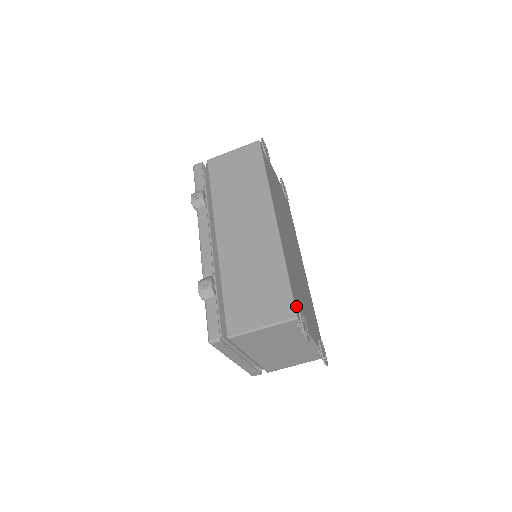
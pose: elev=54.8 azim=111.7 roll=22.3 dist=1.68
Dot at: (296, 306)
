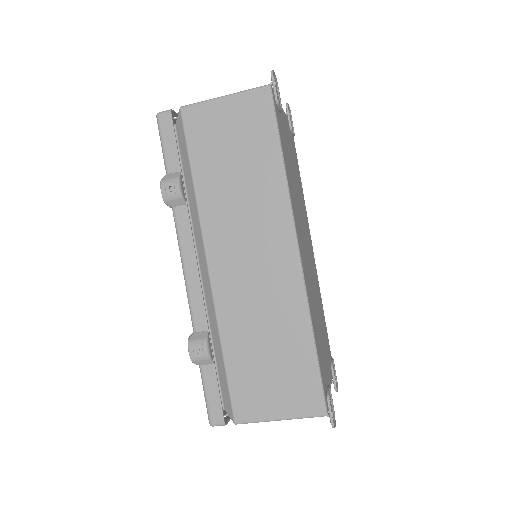
Dot at: (325, 392)
